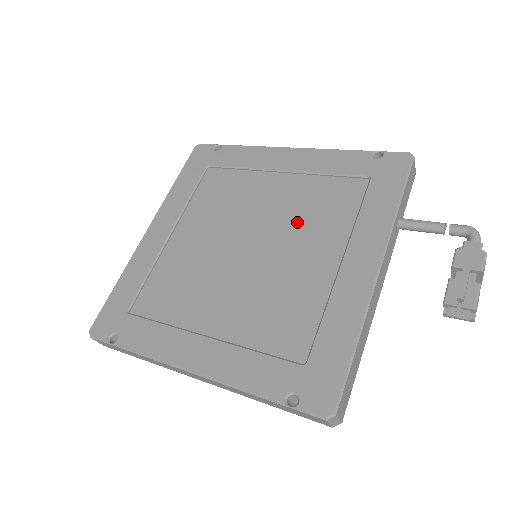
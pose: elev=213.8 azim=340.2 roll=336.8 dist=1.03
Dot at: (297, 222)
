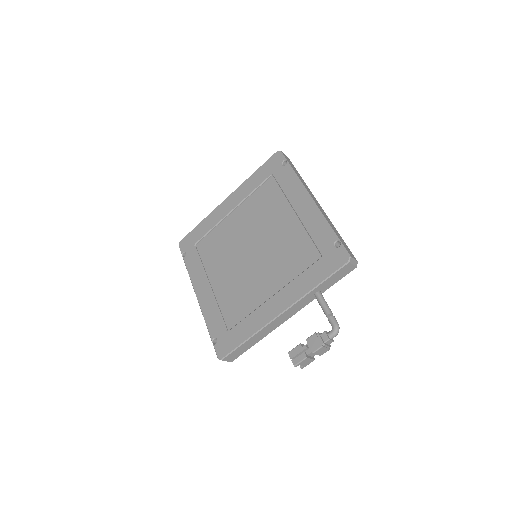
Dot at: (277, 254)
